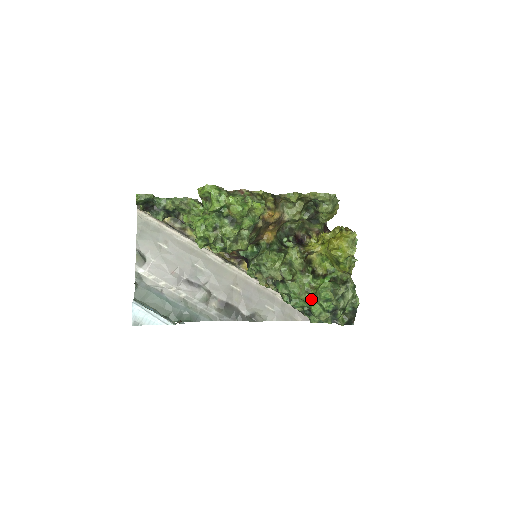
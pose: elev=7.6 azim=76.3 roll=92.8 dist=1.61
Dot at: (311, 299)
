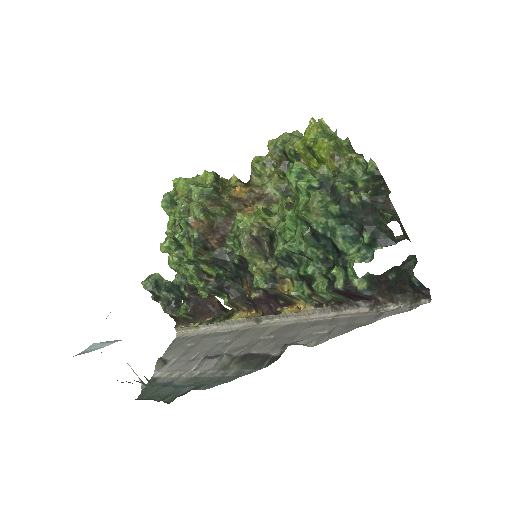
Dot at: (294, 205)
